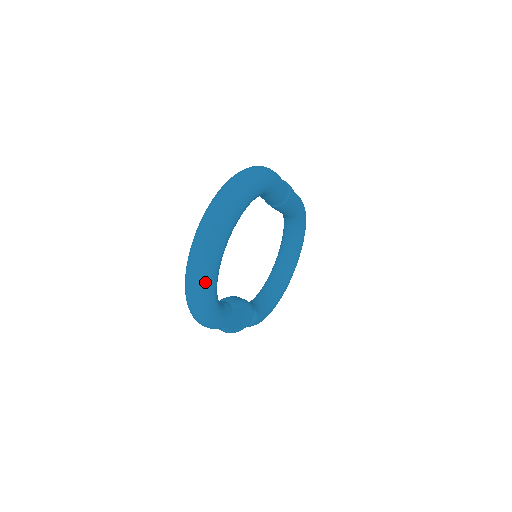
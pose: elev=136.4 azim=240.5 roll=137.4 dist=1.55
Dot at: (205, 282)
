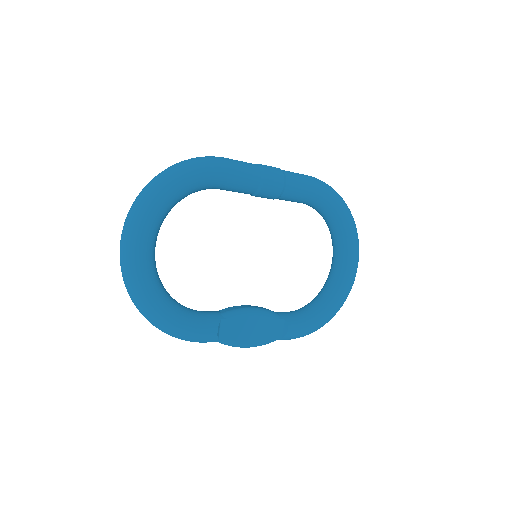
Dot at: (136, 291)
